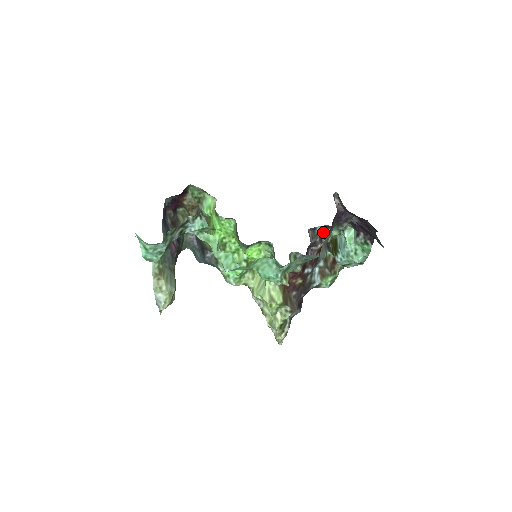
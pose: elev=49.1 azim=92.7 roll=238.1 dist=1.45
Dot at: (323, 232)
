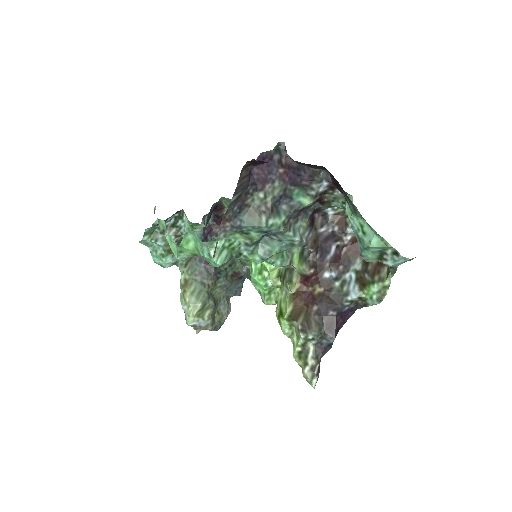
Dot at: (346, 218)
